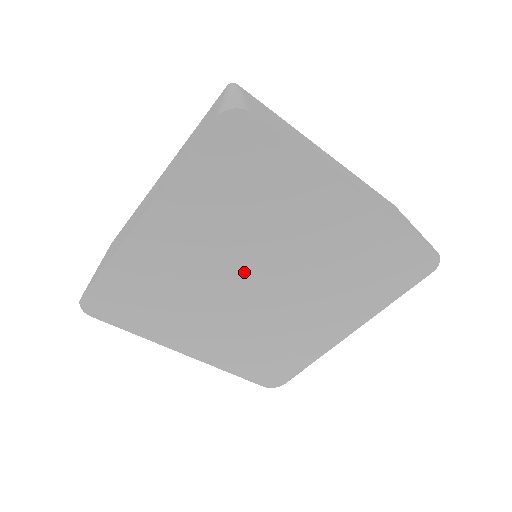
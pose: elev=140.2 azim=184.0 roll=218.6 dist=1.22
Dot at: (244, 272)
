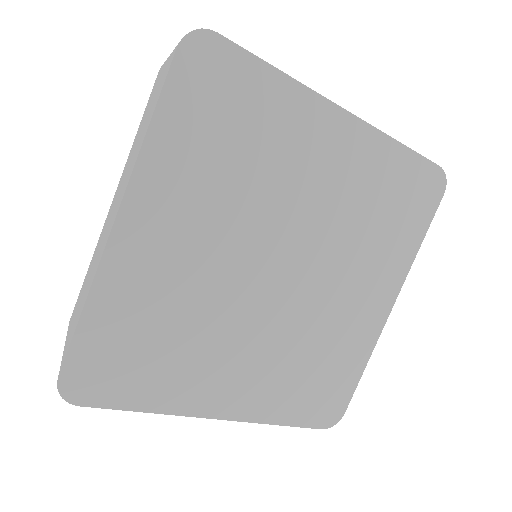
Dot at: (259, 259)
